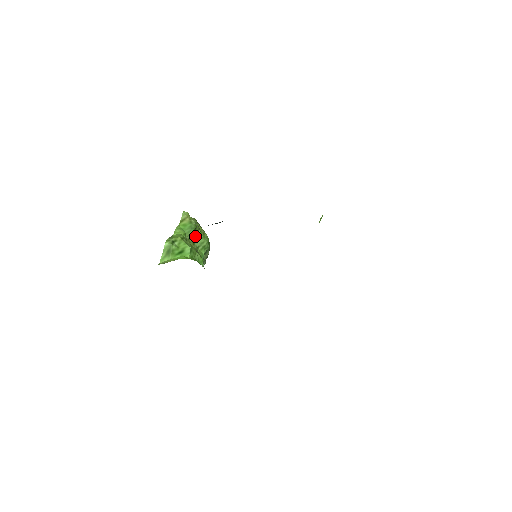
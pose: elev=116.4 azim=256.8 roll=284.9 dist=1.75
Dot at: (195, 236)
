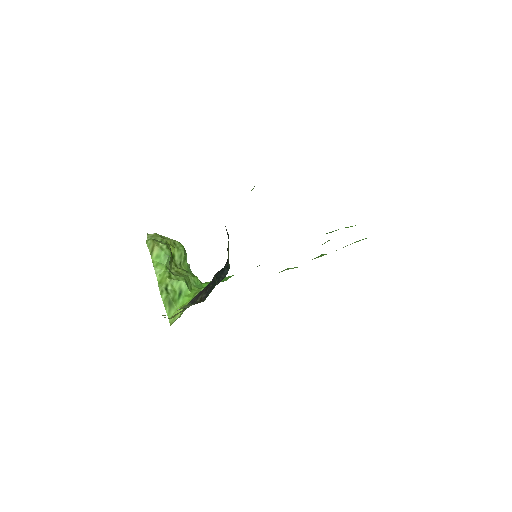
Dot at: (171, 256)
